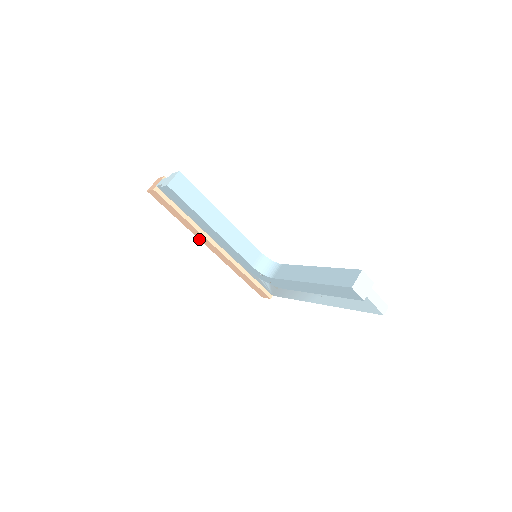
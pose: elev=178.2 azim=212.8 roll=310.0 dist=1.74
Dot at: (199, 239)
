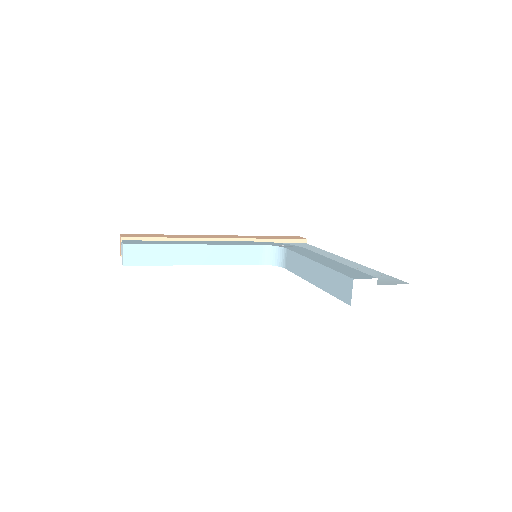
Dot at: occluded
